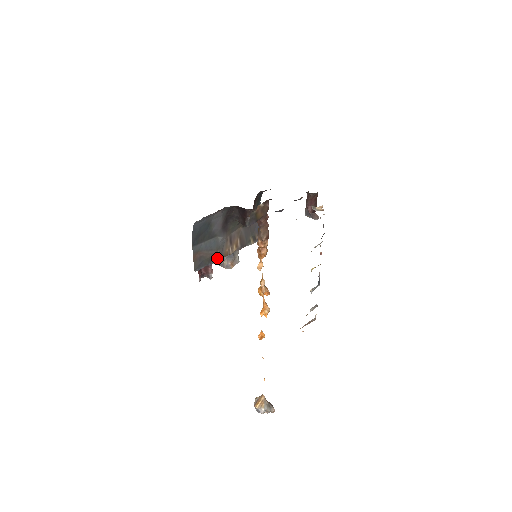
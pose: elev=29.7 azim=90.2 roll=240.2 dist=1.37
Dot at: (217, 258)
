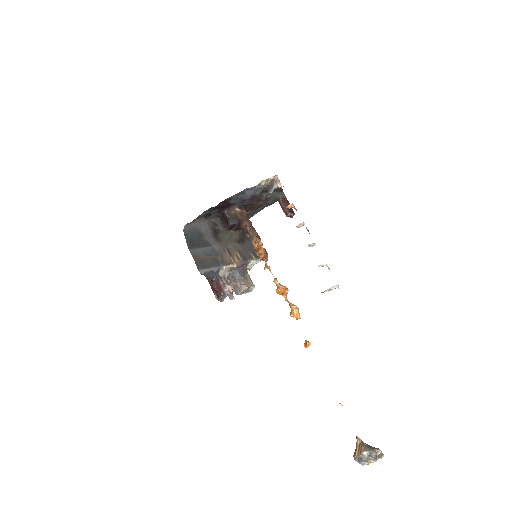
Dot at: (220, 264)
